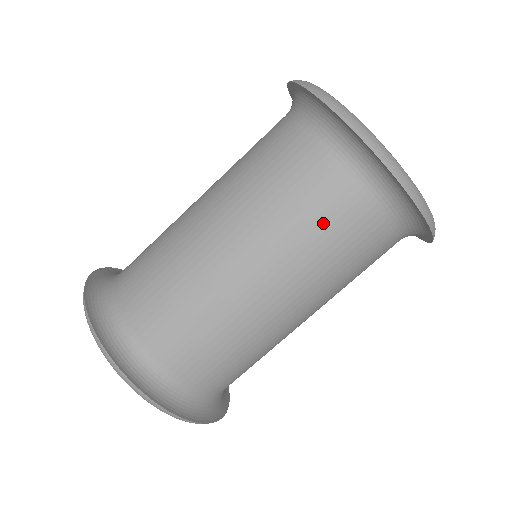
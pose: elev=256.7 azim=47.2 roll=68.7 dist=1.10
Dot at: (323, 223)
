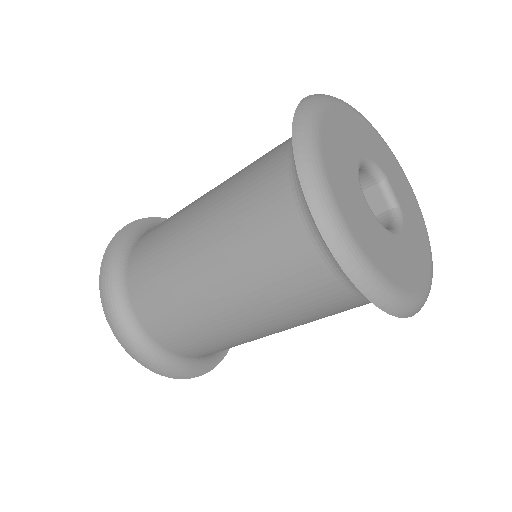
Dot at: occluded
